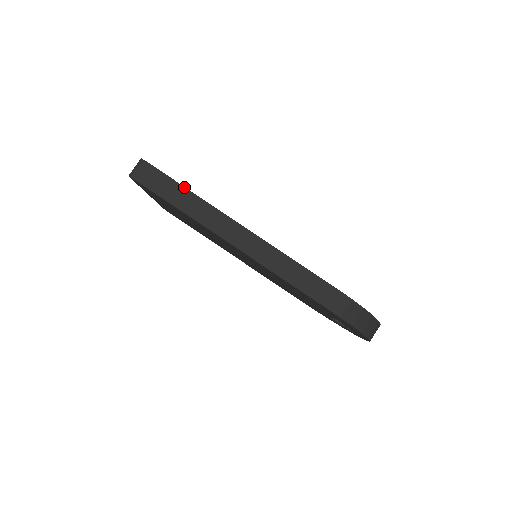
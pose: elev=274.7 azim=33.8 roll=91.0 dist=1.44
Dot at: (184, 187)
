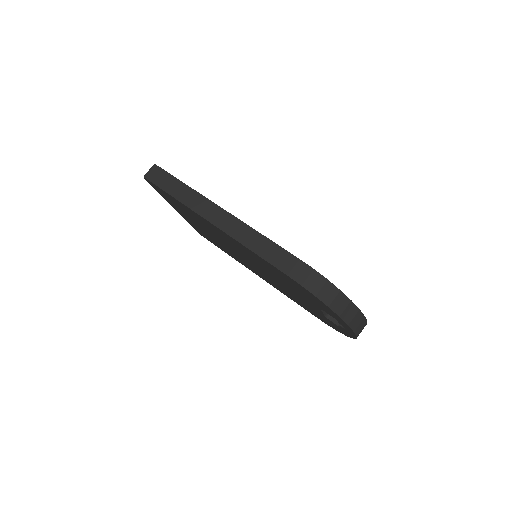
Dot at: (181, 182)
